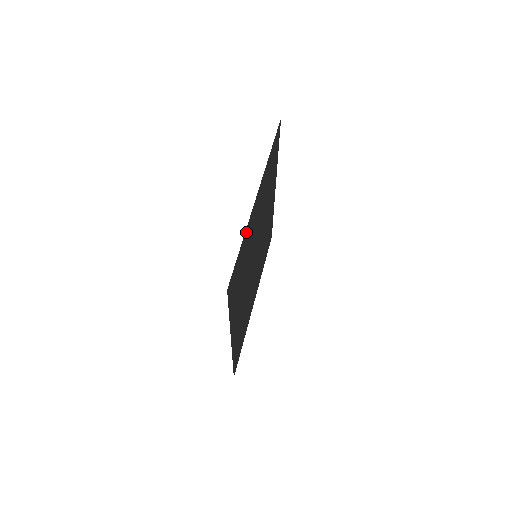
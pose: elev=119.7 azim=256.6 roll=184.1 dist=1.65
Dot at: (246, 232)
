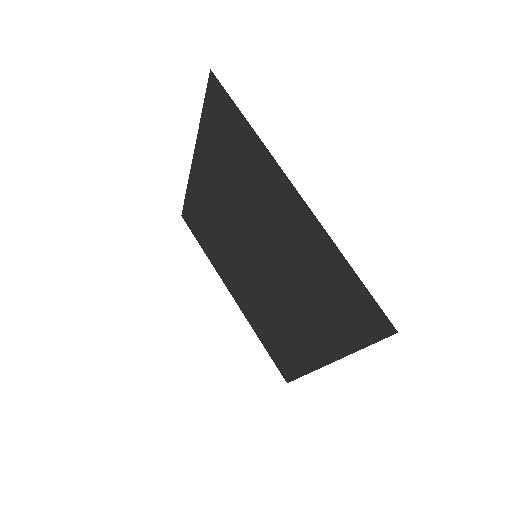
Dot at: (331, 249)
